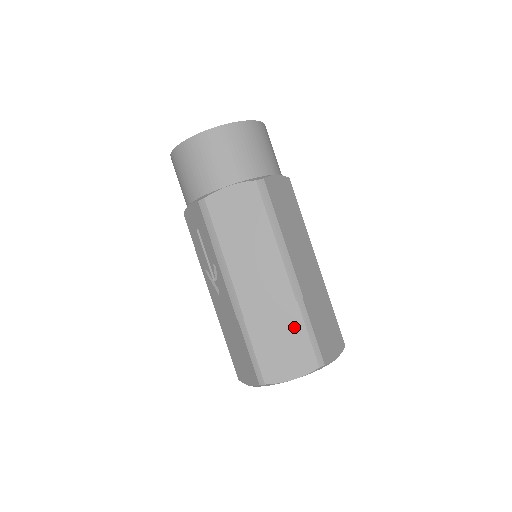
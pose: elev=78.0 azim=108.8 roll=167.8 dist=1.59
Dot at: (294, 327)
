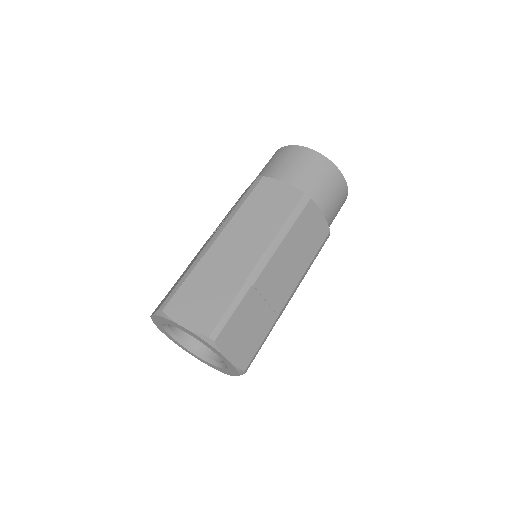
Dot at: (225, 294)
